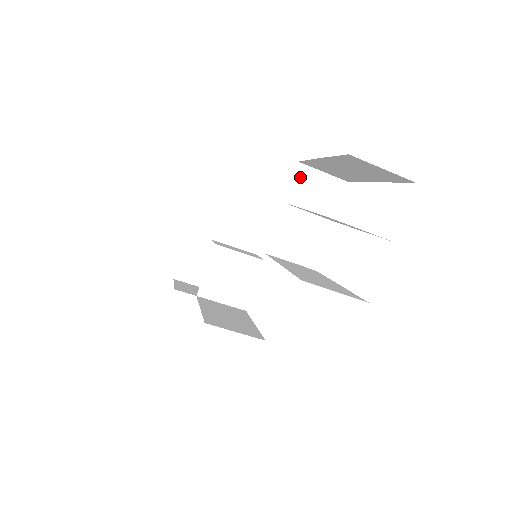
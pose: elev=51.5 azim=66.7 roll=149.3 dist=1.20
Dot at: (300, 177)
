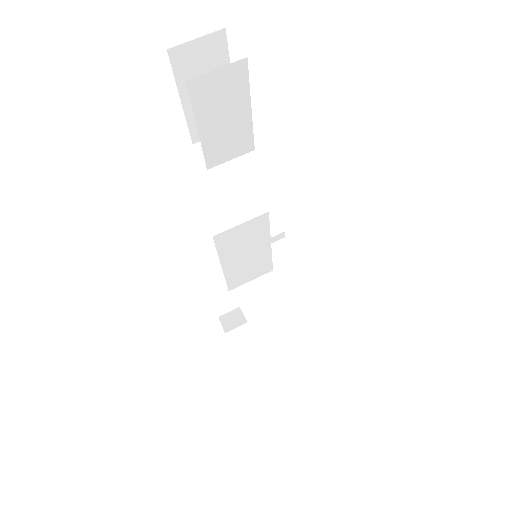
Dot at: occluded
